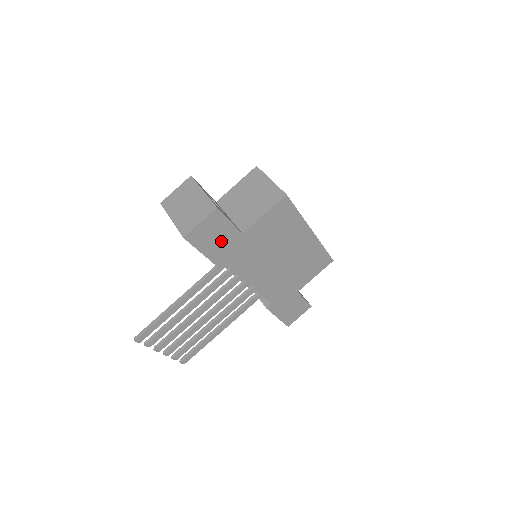
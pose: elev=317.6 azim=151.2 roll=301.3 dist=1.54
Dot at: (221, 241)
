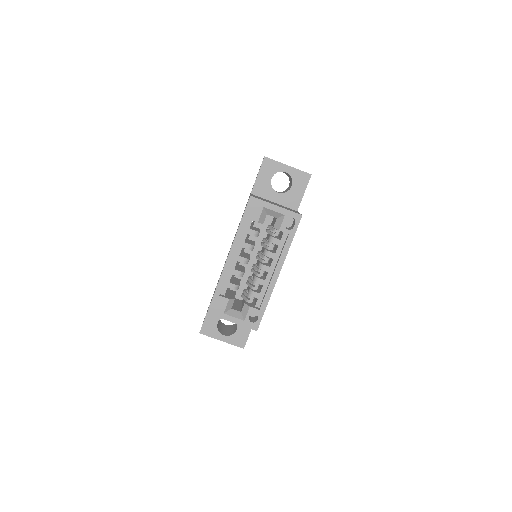
Dot at: occluded
